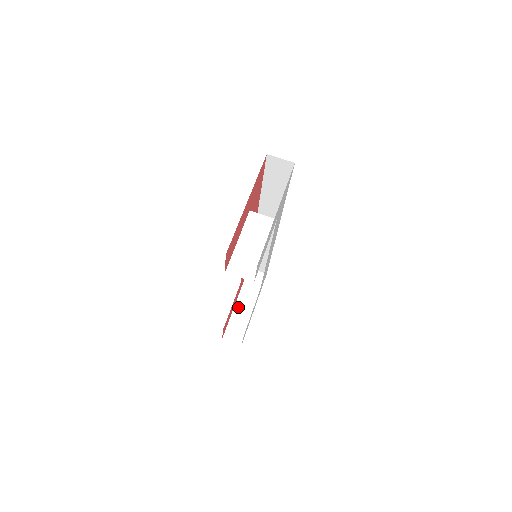
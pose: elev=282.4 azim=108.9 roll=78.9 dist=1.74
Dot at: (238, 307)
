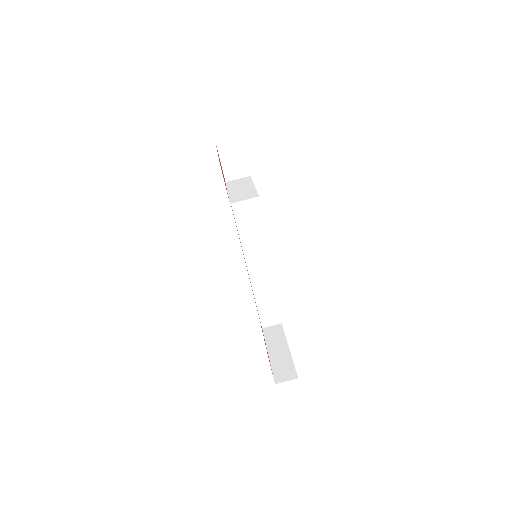
Dot at: (273, 356)
